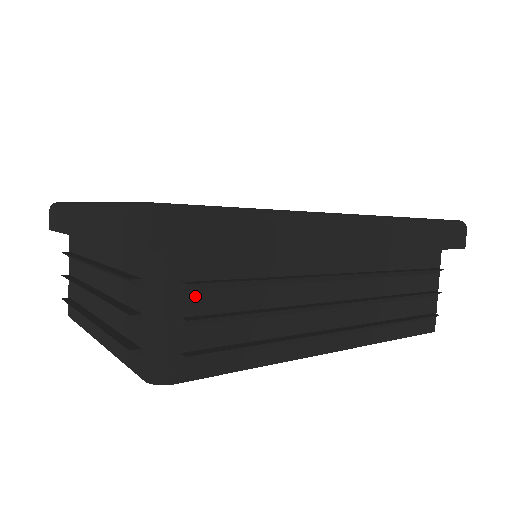
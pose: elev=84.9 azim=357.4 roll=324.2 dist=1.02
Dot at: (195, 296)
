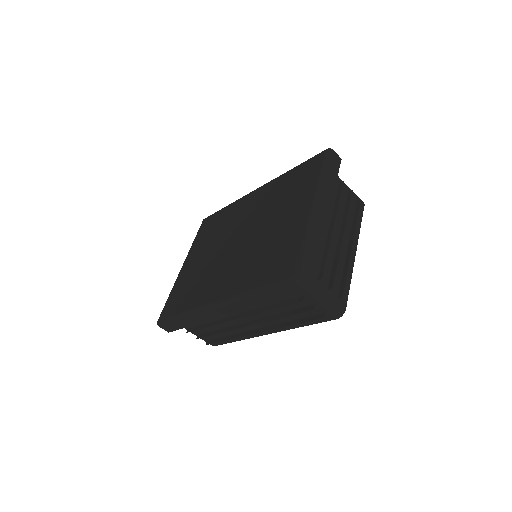
Dot at: (195, 330)
